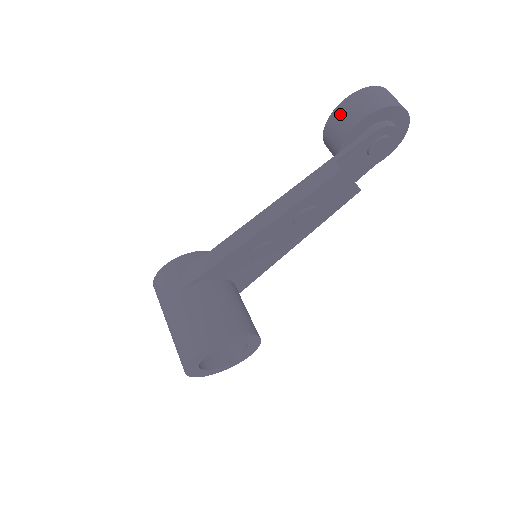
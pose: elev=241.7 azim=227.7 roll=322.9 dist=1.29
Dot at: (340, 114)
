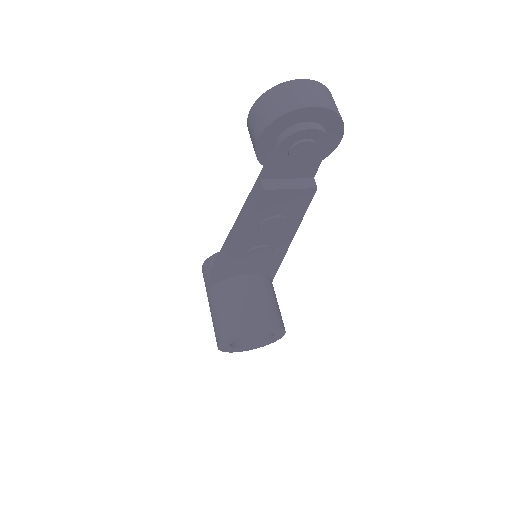
Dot at: (249, 130)
